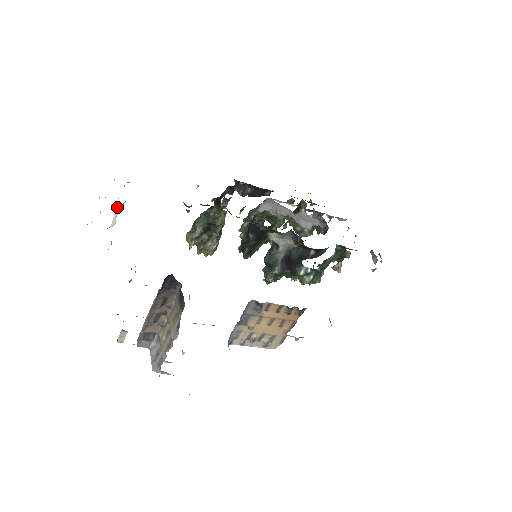
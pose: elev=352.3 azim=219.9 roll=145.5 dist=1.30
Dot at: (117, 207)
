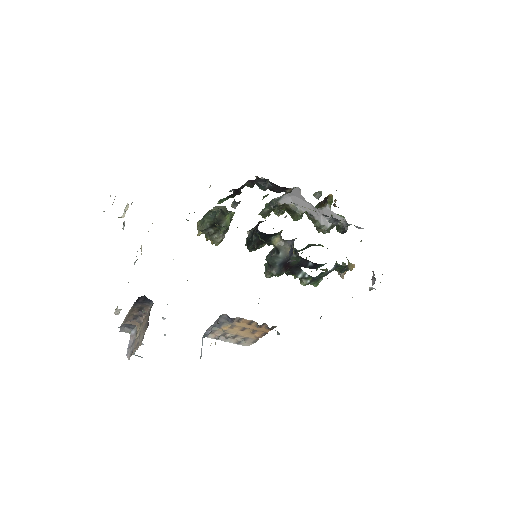
Dot at: (127, 204)
